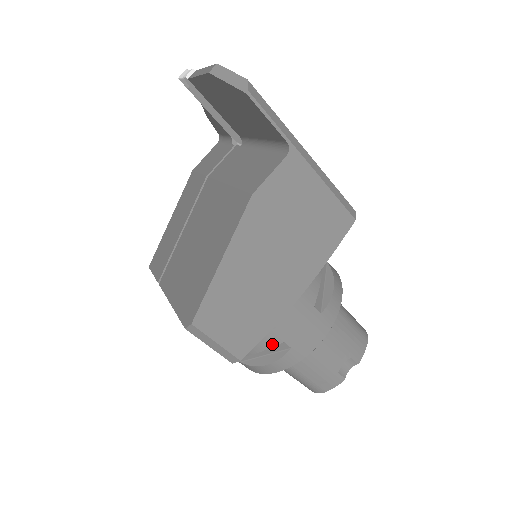
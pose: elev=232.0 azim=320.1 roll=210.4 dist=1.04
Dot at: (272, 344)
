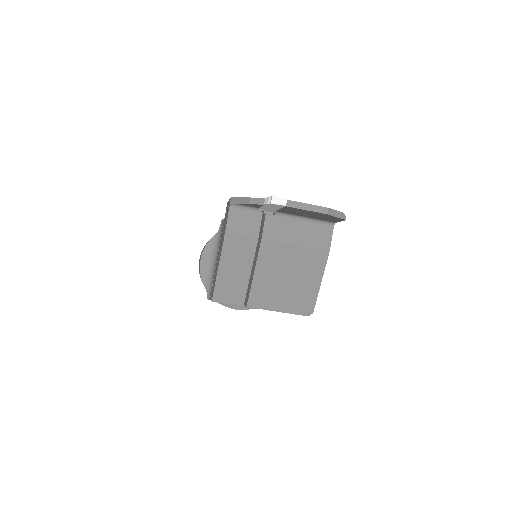
Dot at: occluded
